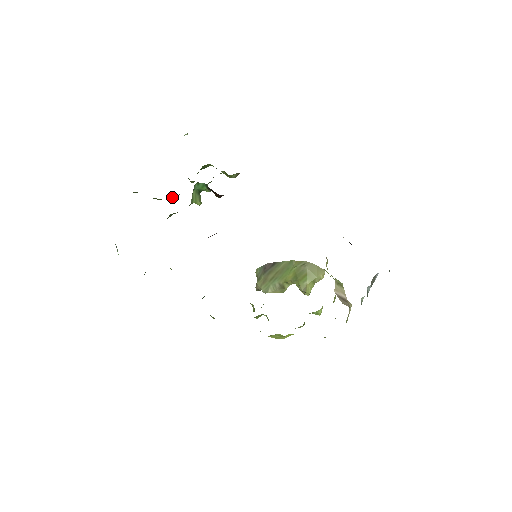
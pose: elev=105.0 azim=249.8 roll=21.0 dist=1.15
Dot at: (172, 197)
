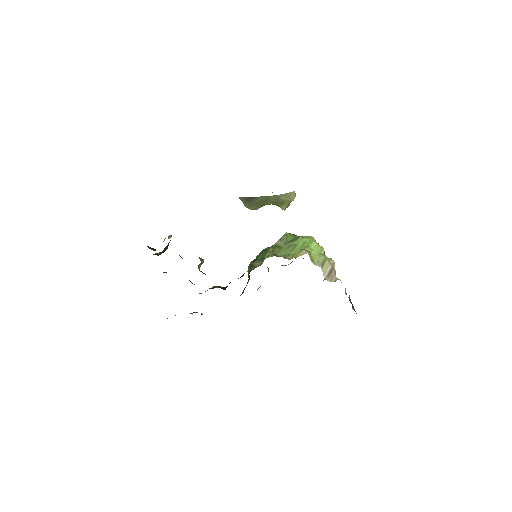
Dot at: occluded
